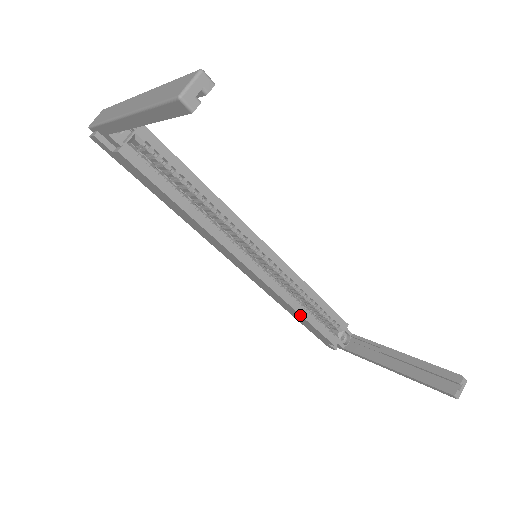
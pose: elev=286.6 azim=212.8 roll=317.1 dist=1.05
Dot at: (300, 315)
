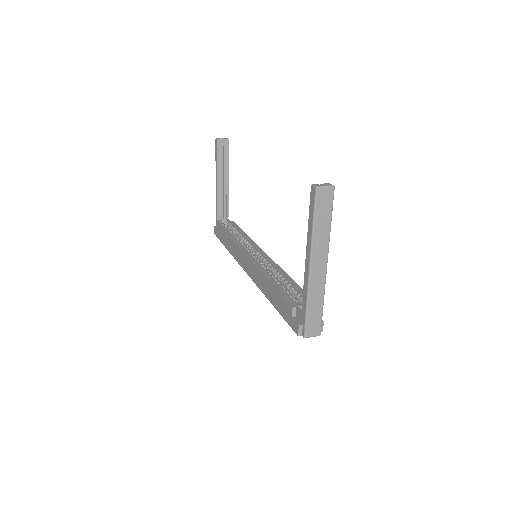
Dot at: (269, 281)
